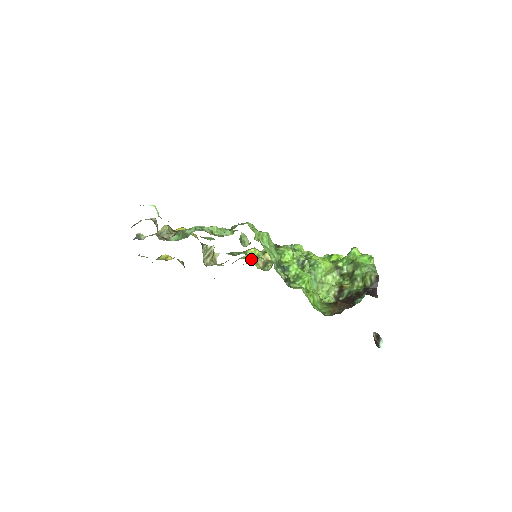
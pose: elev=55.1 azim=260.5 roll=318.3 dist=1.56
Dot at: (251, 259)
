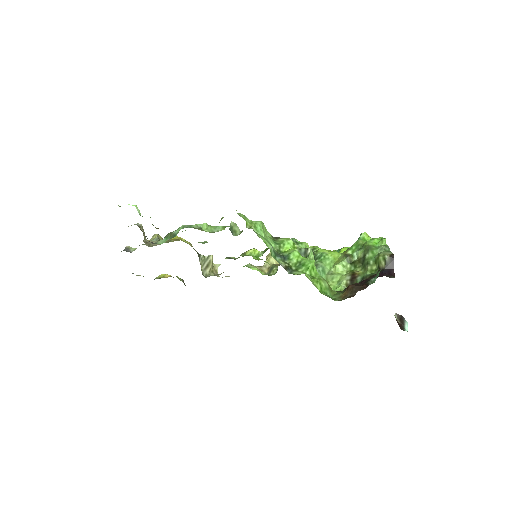
Dot at: (255, 266)
